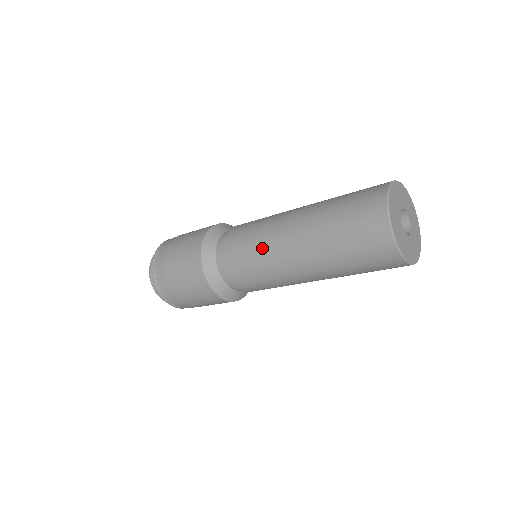
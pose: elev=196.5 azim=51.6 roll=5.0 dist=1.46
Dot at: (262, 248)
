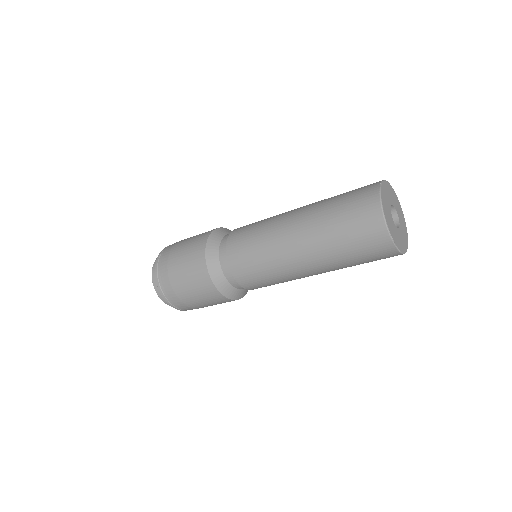
Dot at: (264, 237)
